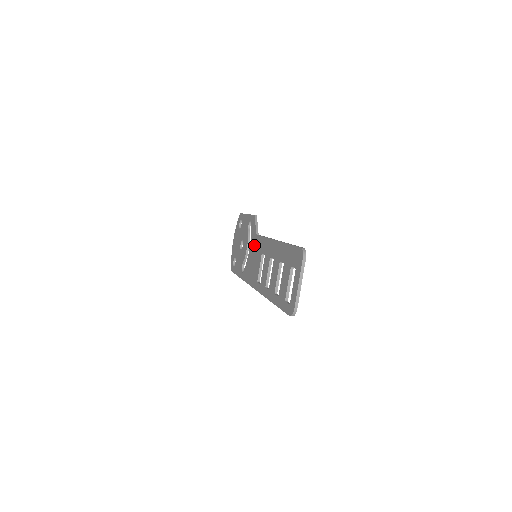
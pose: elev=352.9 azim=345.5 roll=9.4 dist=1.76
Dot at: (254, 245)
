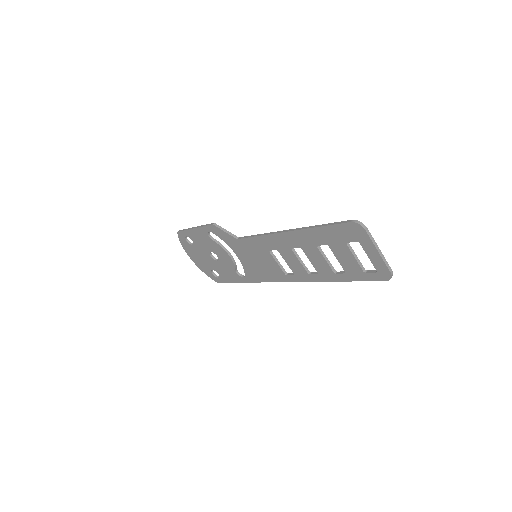
Dot at: (243, 249)
